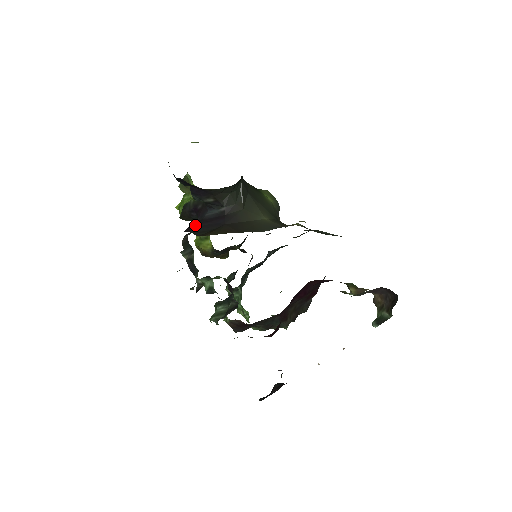
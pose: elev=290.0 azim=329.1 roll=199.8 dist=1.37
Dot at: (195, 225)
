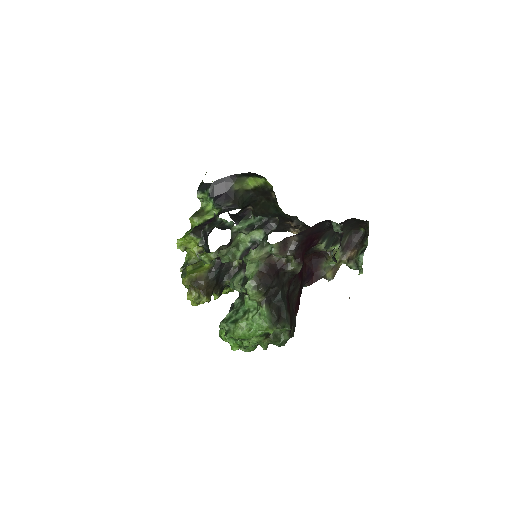
Dot at: occluded
